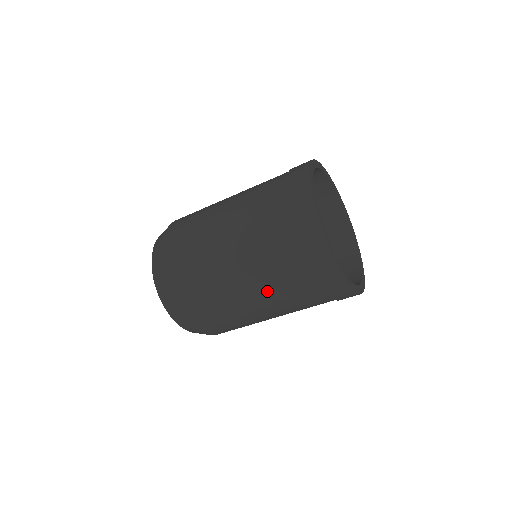
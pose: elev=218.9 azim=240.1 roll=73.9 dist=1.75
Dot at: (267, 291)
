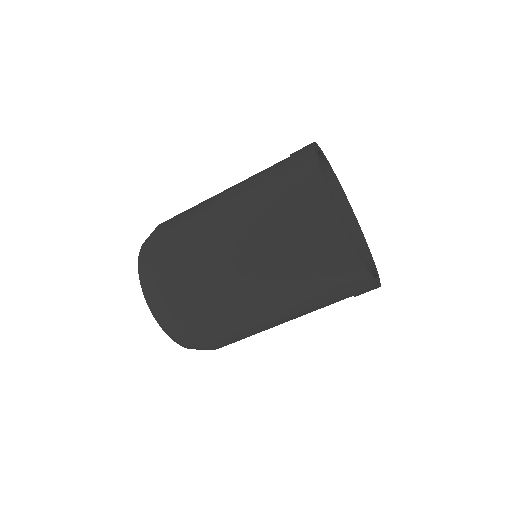
Dot at: (296, 312)
